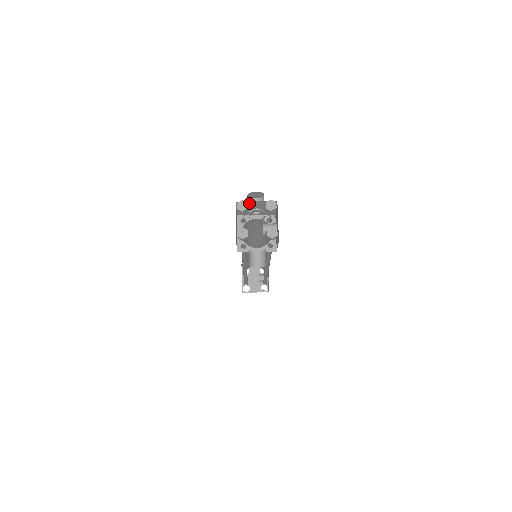
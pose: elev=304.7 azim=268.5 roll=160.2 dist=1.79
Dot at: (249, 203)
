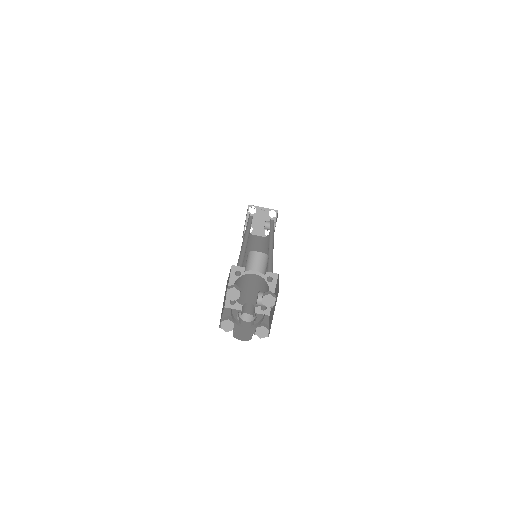
Dot at: occluded
